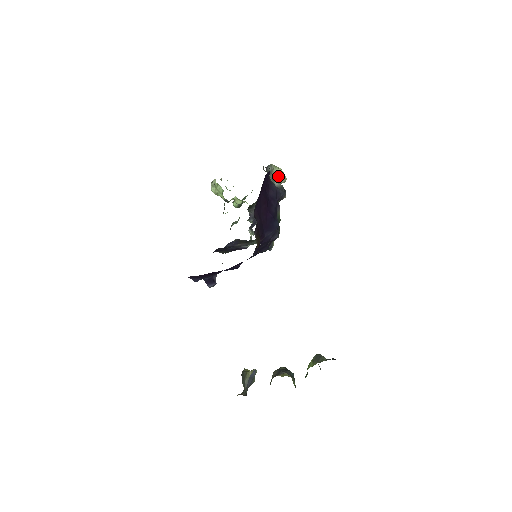
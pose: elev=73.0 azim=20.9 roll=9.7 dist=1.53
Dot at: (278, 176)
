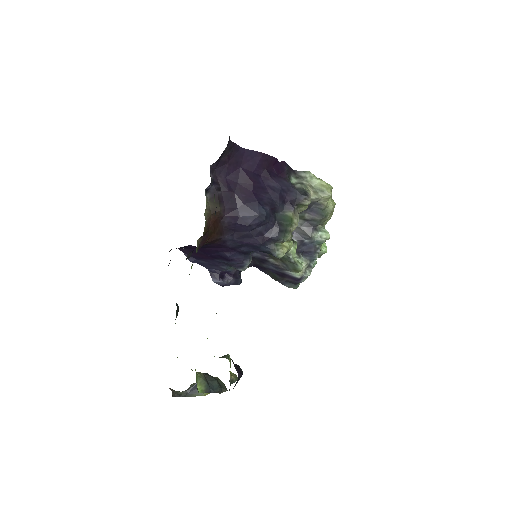
Dot at: (318, 188)
